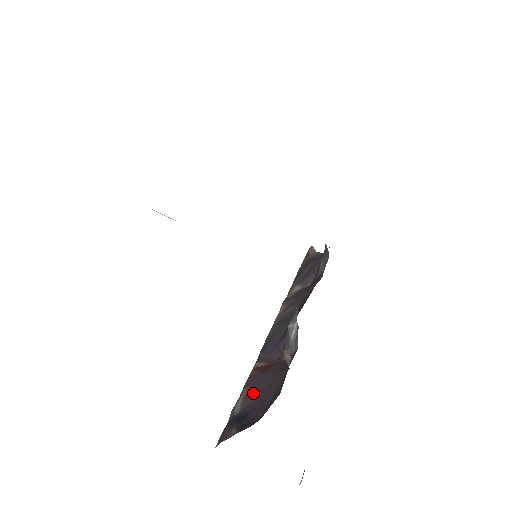
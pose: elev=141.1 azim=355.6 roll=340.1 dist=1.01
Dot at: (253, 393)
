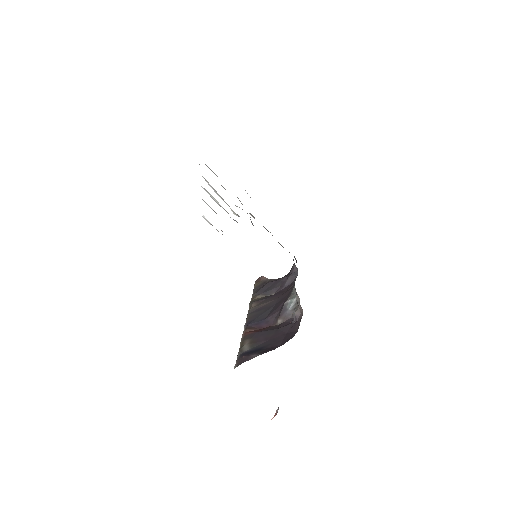
Dot at: (259, 340)
